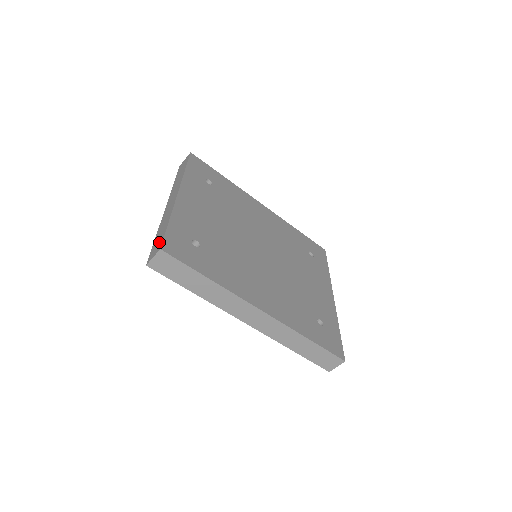
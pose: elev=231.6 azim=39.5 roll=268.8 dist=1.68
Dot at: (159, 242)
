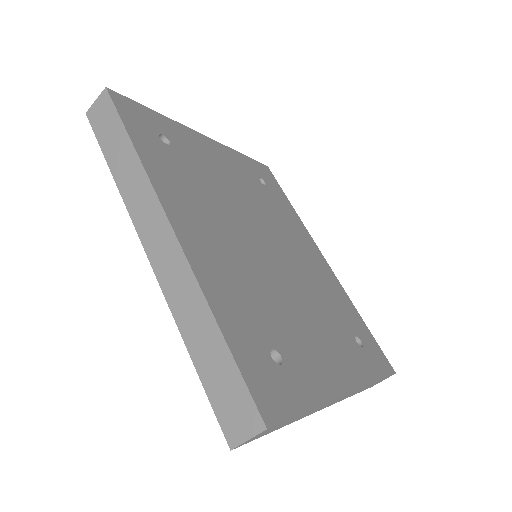
Dot at: occluded
